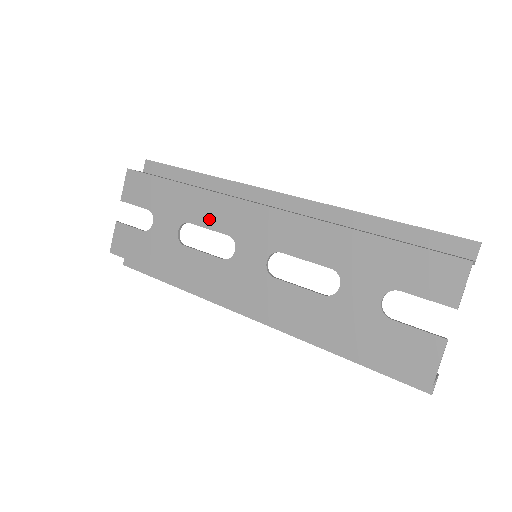
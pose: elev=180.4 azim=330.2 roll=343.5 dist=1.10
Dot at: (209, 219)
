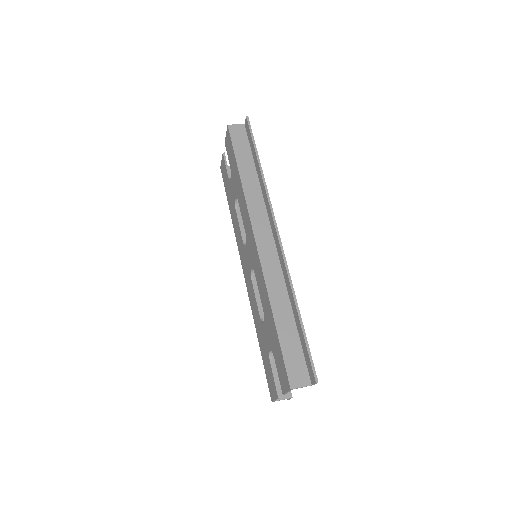
Dot at: (242, 212)
